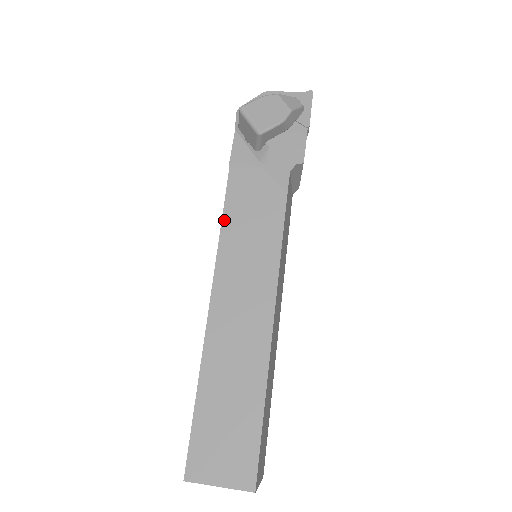
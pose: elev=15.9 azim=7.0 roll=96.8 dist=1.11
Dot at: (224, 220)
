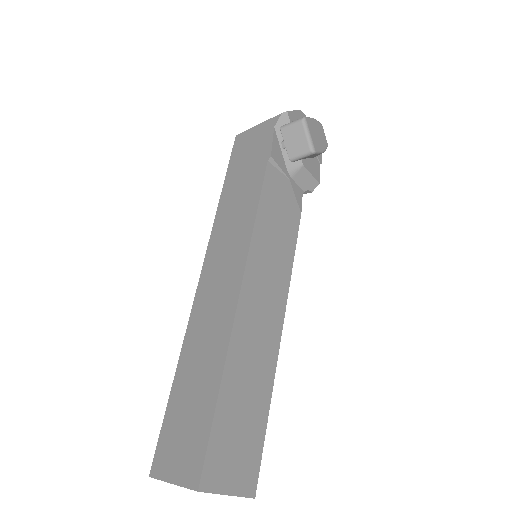
Dot at: (259, 212)
